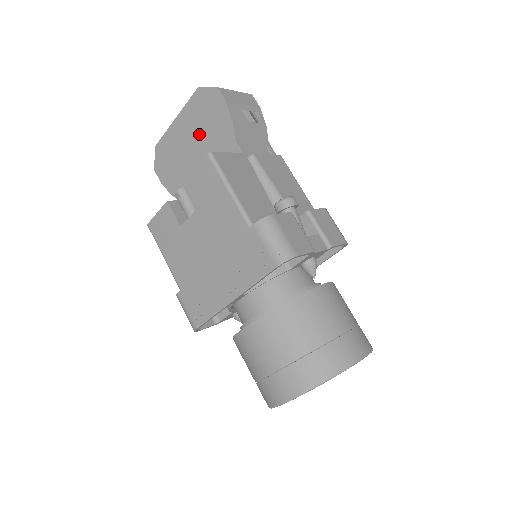
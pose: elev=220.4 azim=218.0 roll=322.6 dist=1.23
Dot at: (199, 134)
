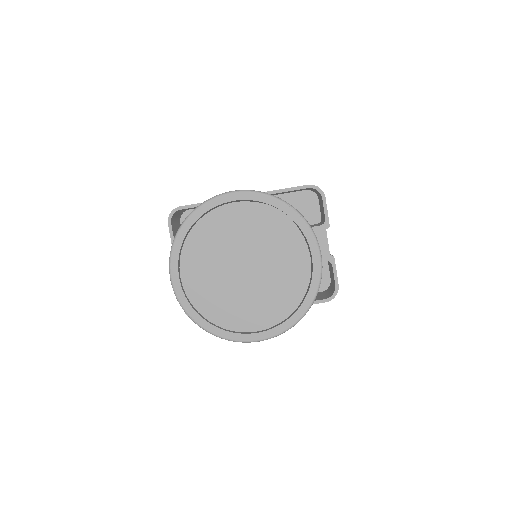
Dot at: occluded
